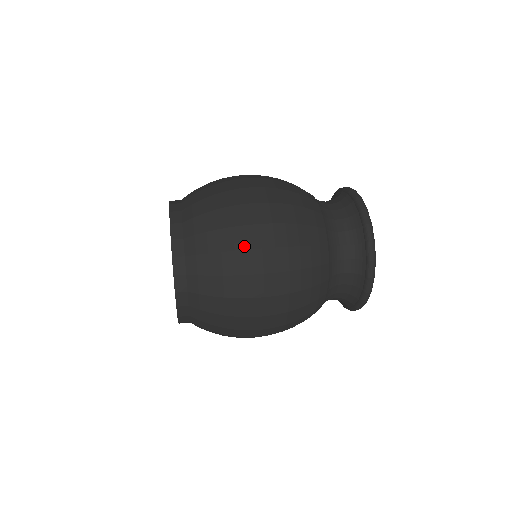
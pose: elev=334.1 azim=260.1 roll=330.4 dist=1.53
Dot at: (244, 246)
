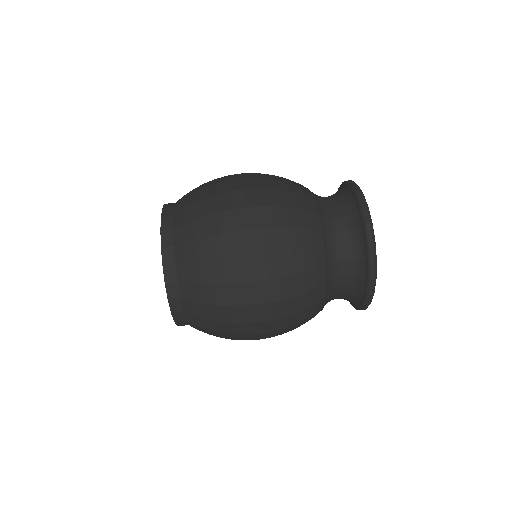
Dot at: (235, 279)
